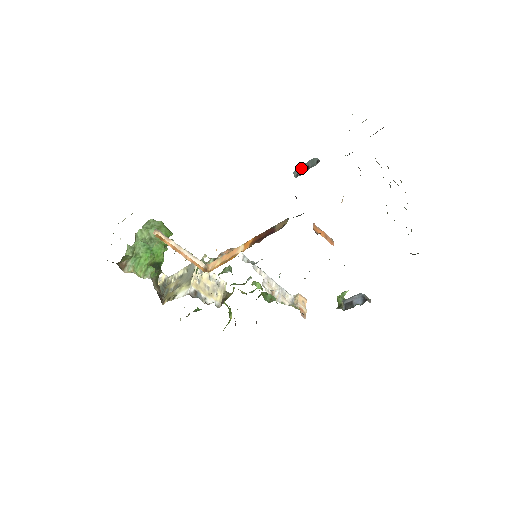
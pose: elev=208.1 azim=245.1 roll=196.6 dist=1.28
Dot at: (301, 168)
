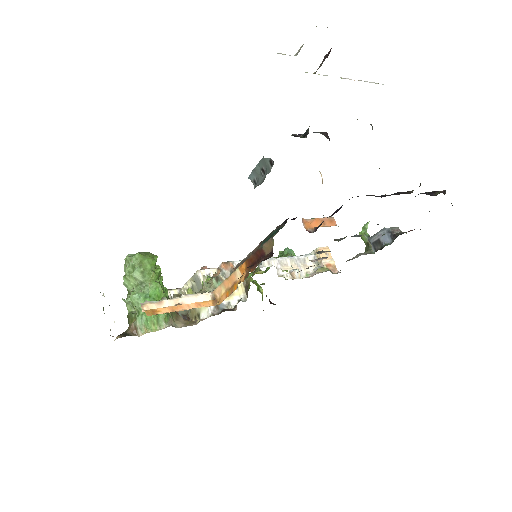
Dot at: (255, 172)
